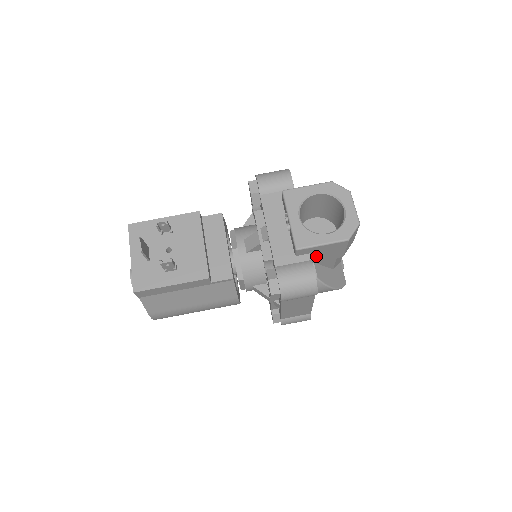
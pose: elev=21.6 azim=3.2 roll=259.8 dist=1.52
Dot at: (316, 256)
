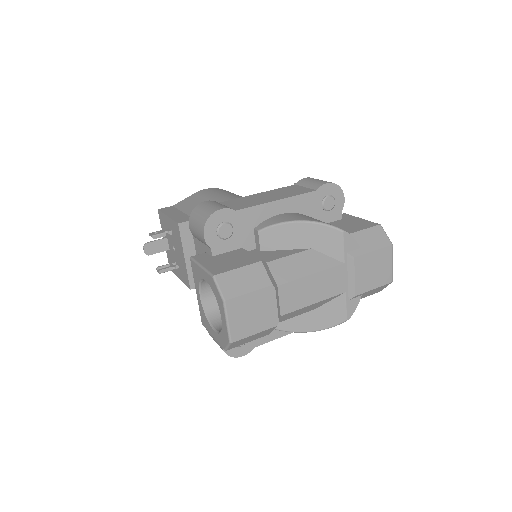
Dot at: occluded
